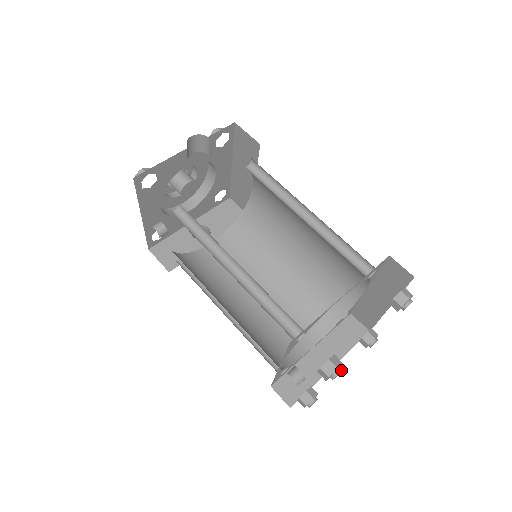
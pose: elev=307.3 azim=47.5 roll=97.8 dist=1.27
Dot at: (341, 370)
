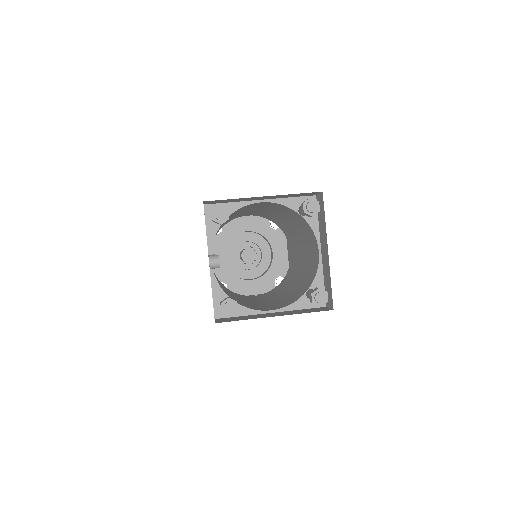
Dot at: (223, 210)
